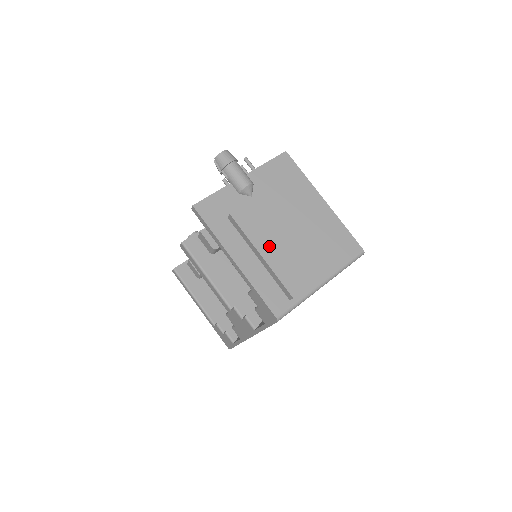
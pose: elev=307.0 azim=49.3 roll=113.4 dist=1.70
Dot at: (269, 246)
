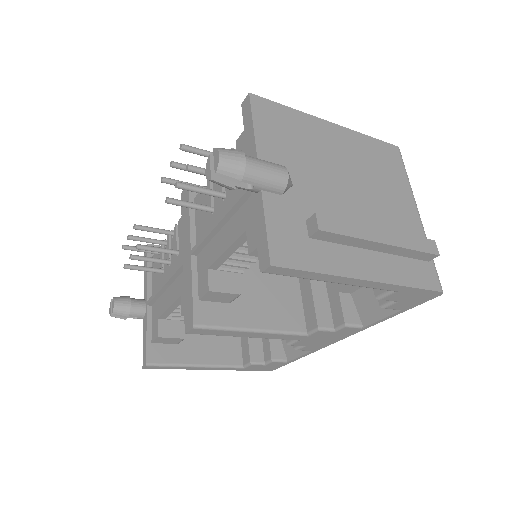
Dot at: occluded
